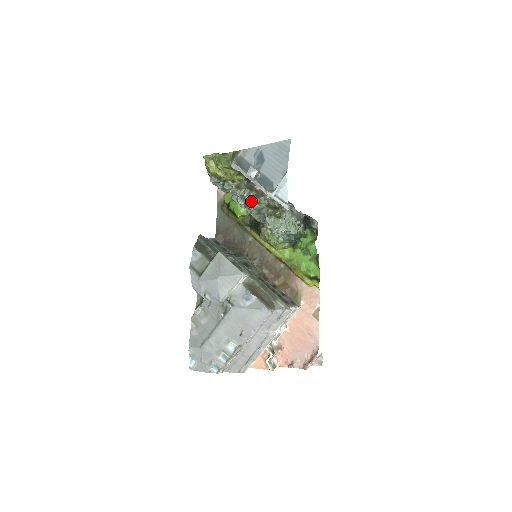
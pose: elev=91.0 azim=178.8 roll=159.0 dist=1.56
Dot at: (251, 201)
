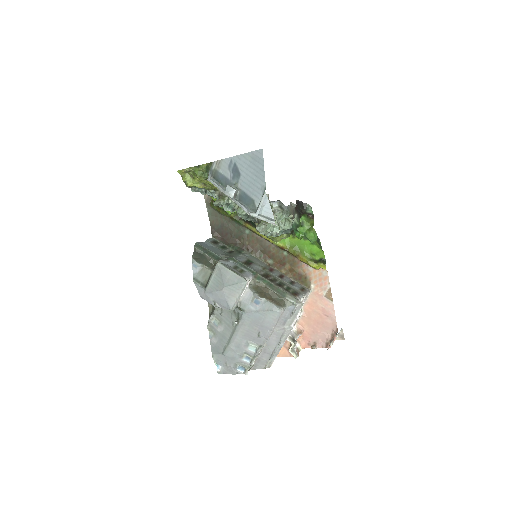
Dot at: (237, 210)
